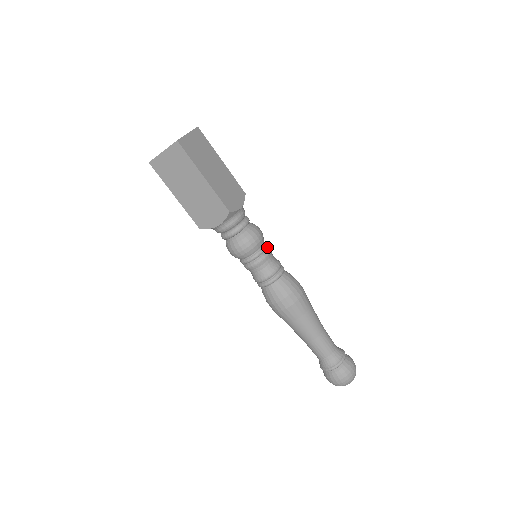
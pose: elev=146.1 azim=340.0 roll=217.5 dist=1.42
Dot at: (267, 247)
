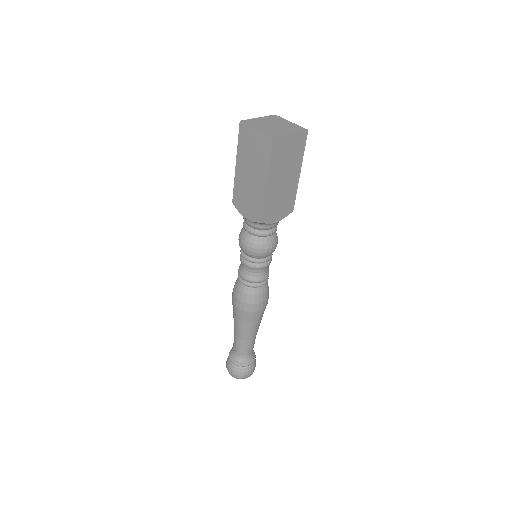
Dot at: (269, 259)
